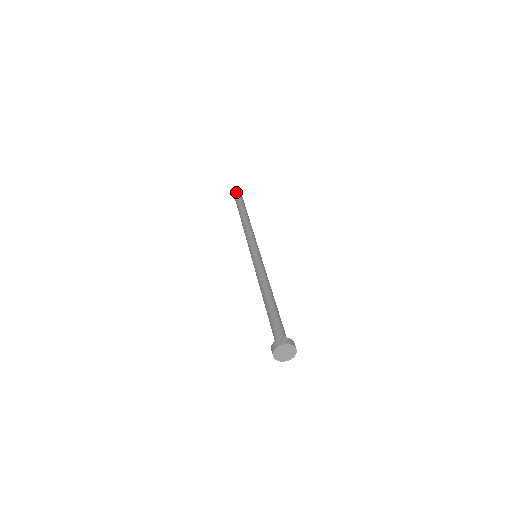
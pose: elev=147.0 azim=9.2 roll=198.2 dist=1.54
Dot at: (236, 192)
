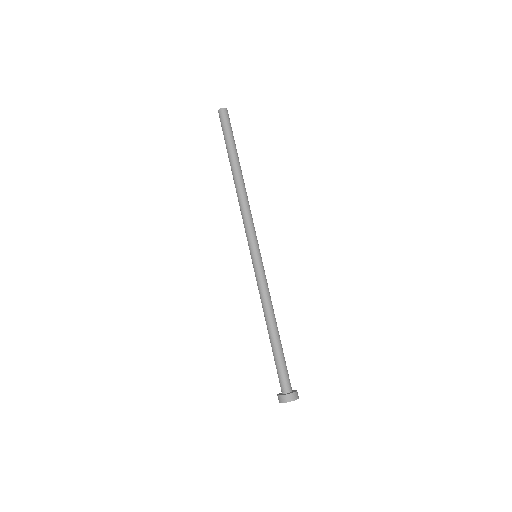
Dot at: occluded
